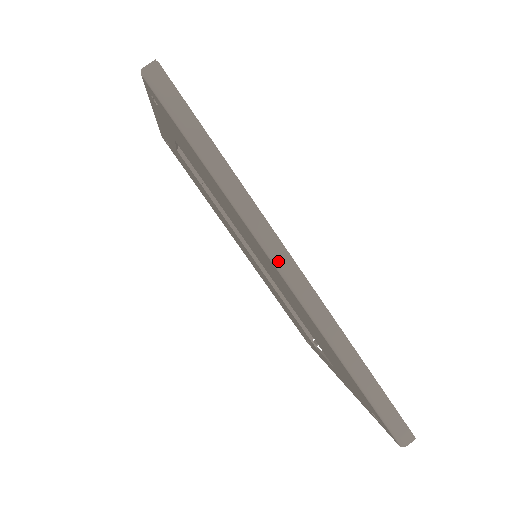
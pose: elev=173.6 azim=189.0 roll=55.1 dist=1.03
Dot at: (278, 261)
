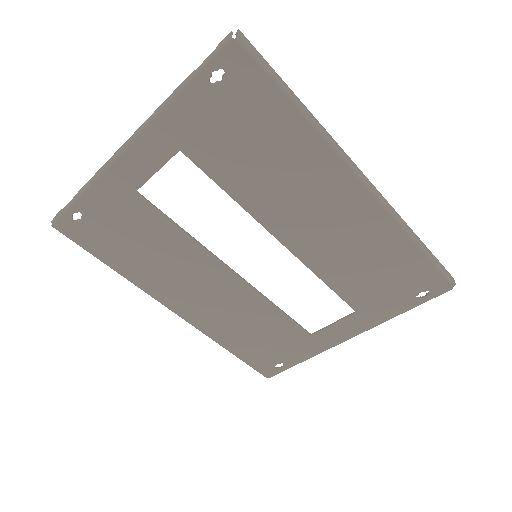
Dot at: (357, 171)
